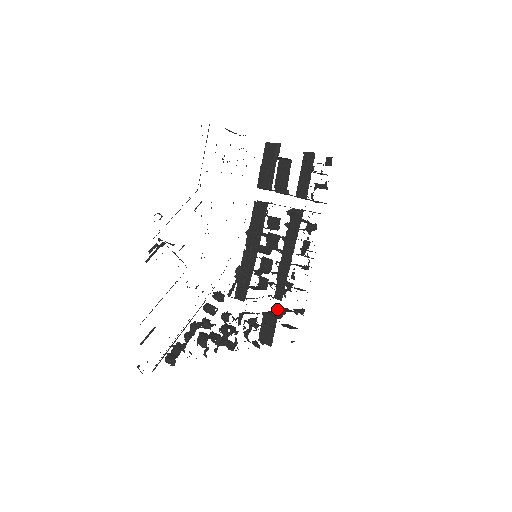
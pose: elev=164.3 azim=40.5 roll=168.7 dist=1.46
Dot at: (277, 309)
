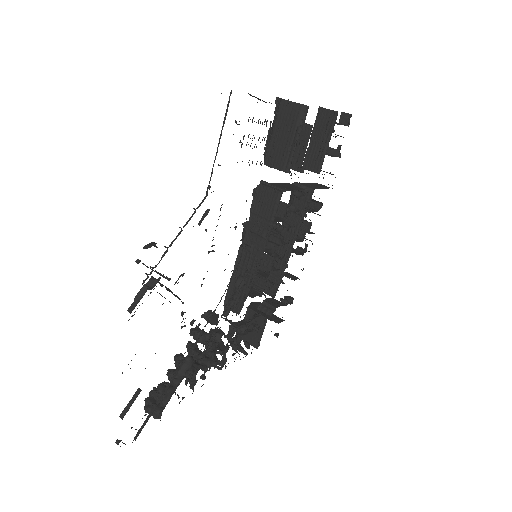
Dot at: (263, 302)
